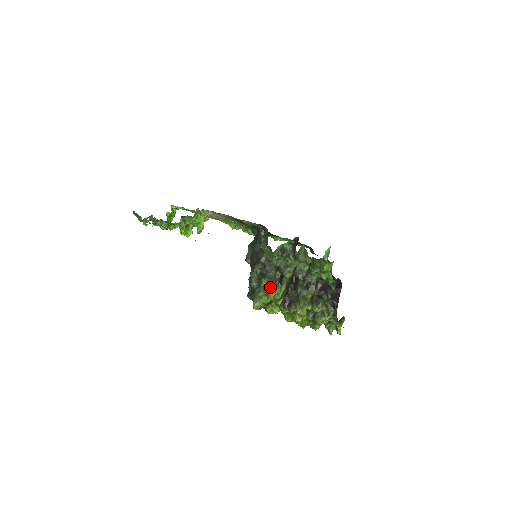
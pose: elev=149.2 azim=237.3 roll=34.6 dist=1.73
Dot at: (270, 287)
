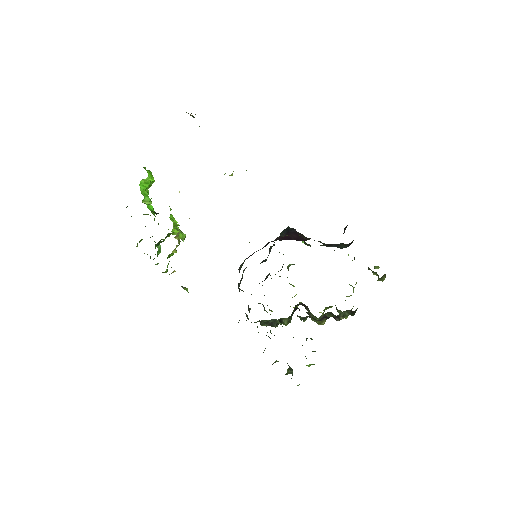
Dot at: occluded
